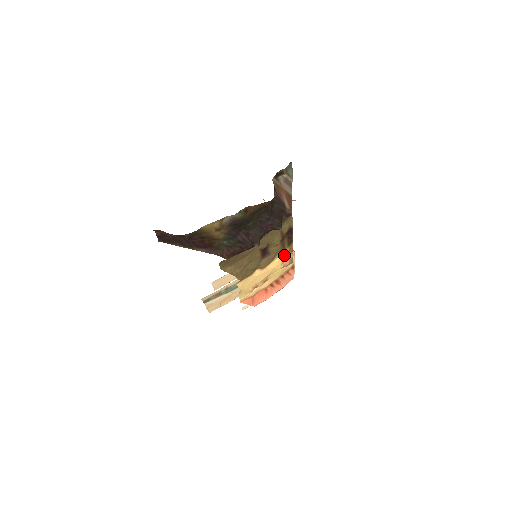
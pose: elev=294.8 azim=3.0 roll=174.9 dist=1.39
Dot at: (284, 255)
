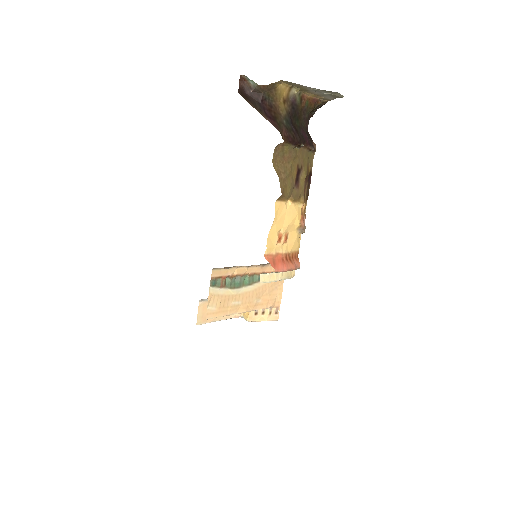
Dot at: (301, 212)
